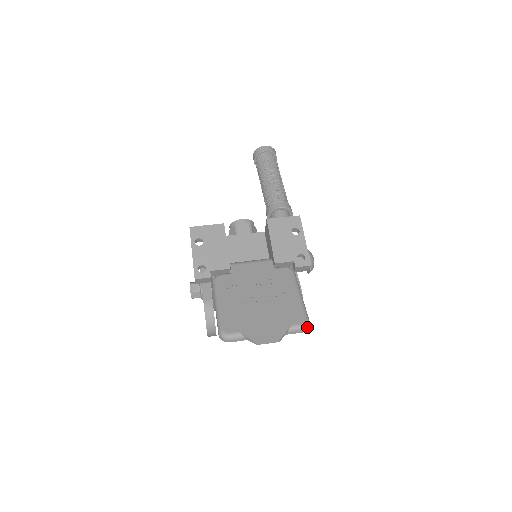
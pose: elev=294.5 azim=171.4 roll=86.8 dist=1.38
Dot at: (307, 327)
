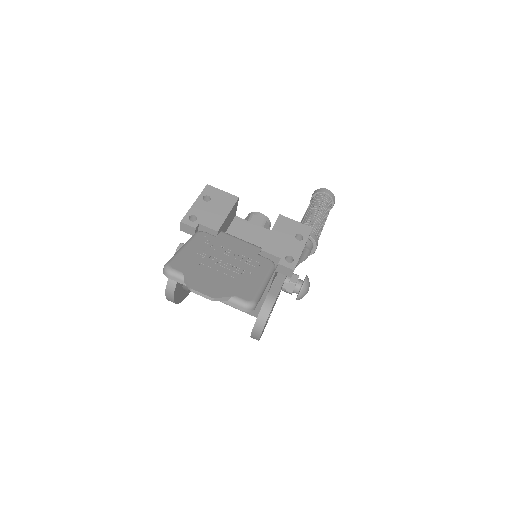
Dot at: (250, 308)
